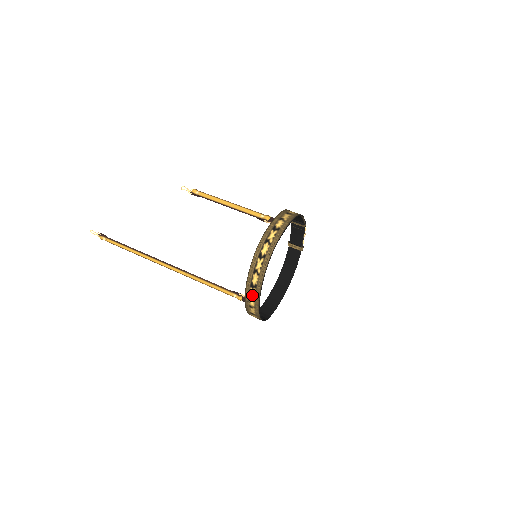
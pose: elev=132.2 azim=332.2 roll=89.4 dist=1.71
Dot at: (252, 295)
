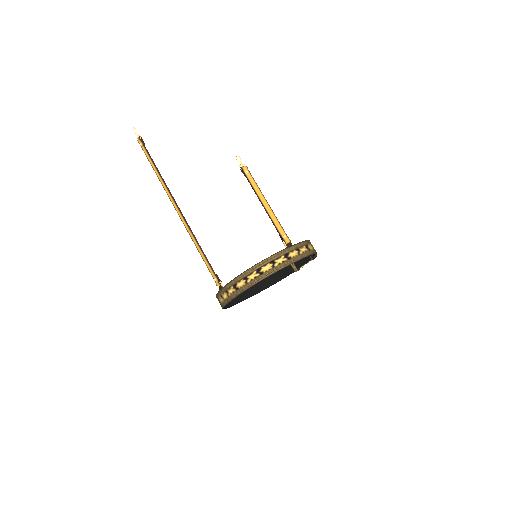
Dot at: (229, 292)
